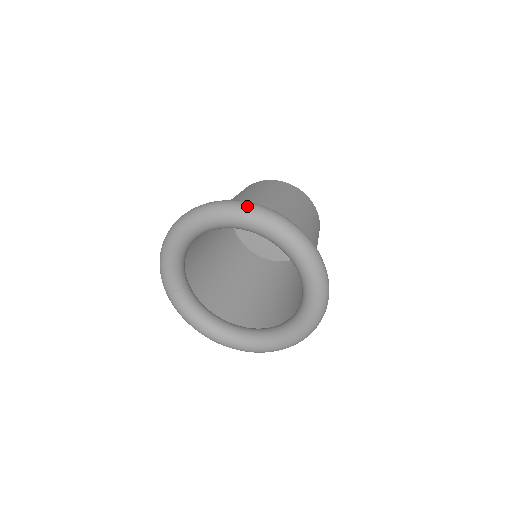
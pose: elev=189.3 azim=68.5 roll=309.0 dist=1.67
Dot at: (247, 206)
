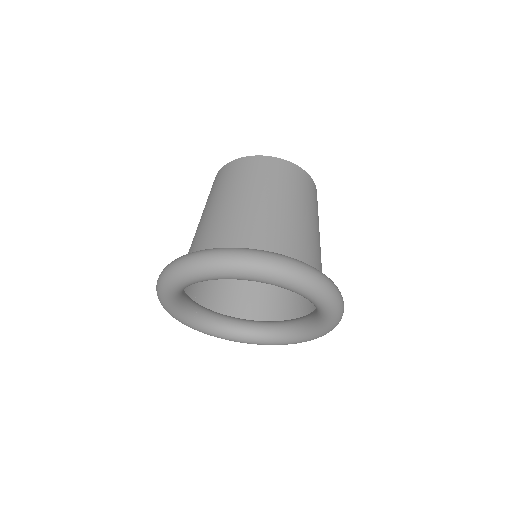
Dot at: (226, 260)
